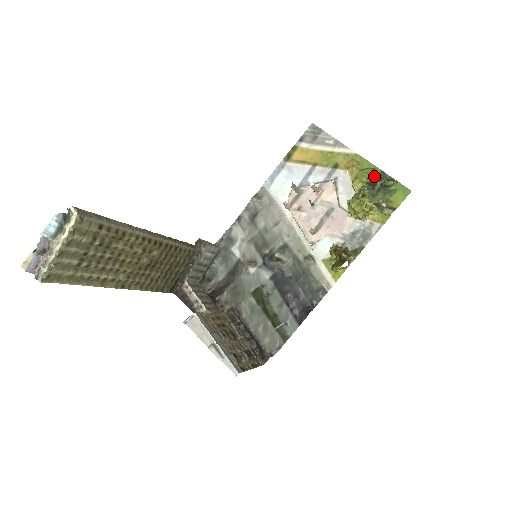
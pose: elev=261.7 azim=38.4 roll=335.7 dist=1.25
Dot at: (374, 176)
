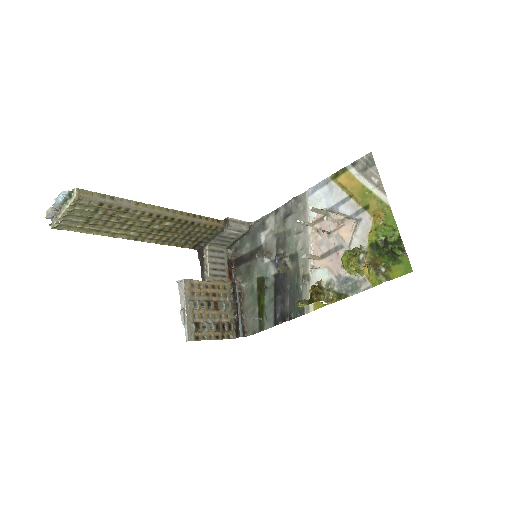
Dot at: (390, 237)
